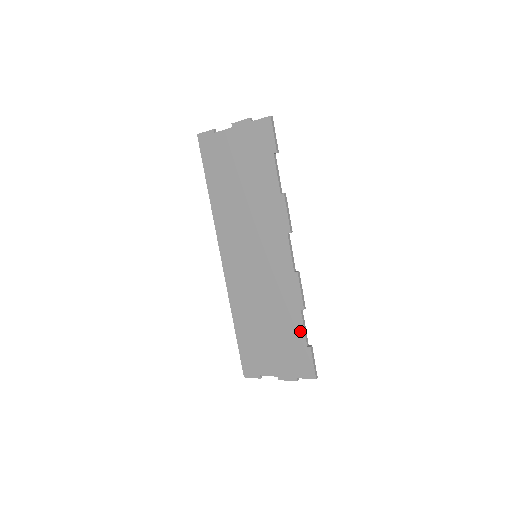
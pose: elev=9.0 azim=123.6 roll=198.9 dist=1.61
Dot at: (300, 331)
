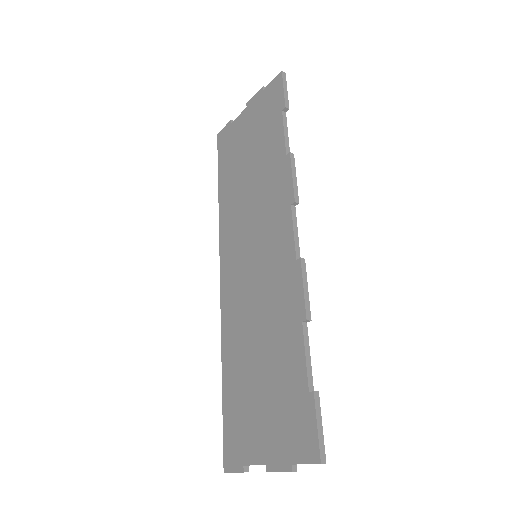
Dot at: (300, 363)
